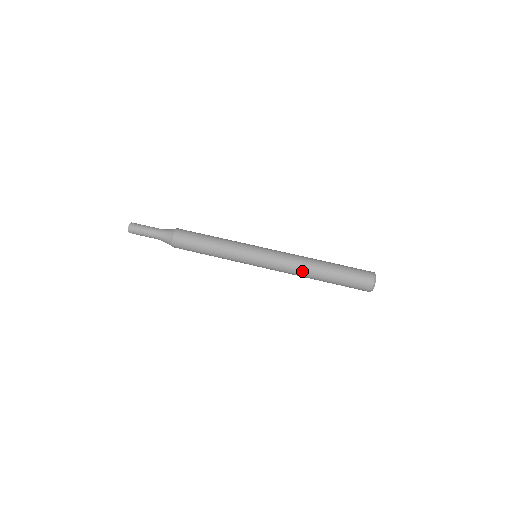
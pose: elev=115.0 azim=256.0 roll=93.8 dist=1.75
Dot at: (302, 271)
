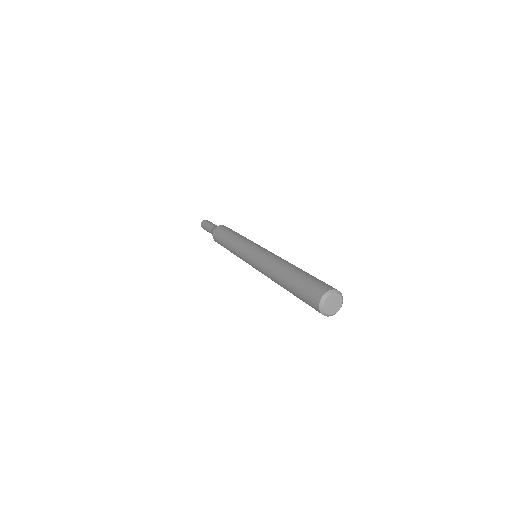
Dot at: (281, 261)
